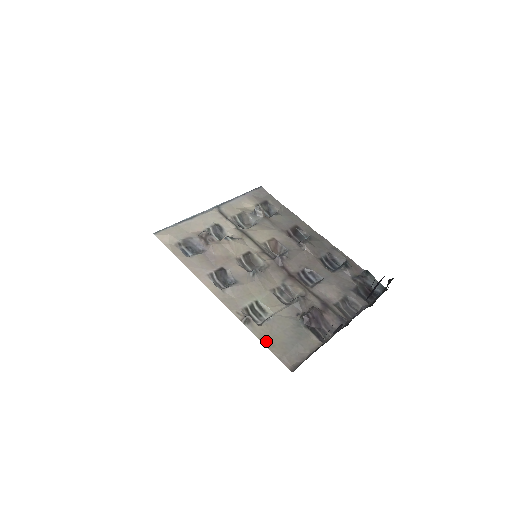
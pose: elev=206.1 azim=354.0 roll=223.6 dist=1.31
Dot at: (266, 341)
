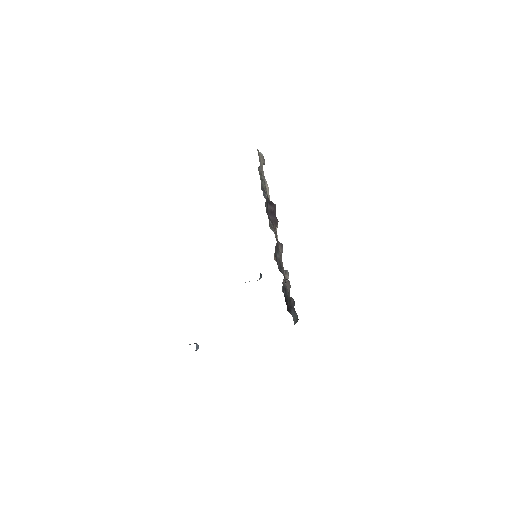
Dot at: occluded
